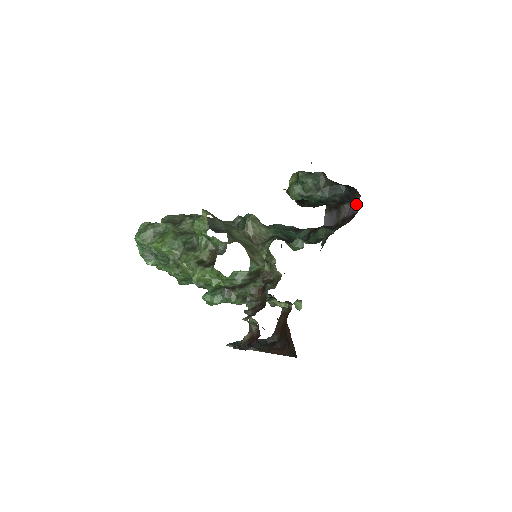
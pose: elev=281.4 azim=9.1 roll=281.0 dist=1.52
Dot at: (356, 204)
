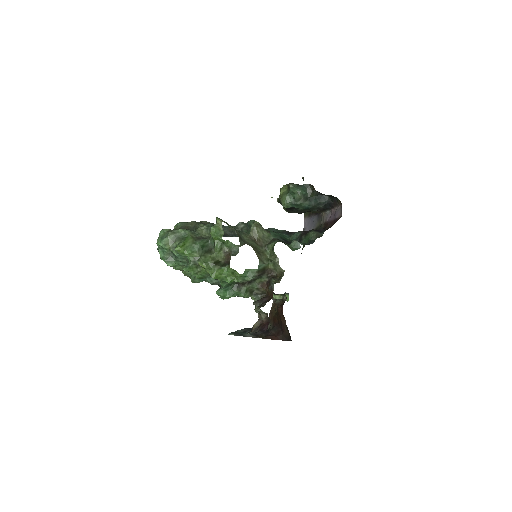
Dot at: (338, 211)
